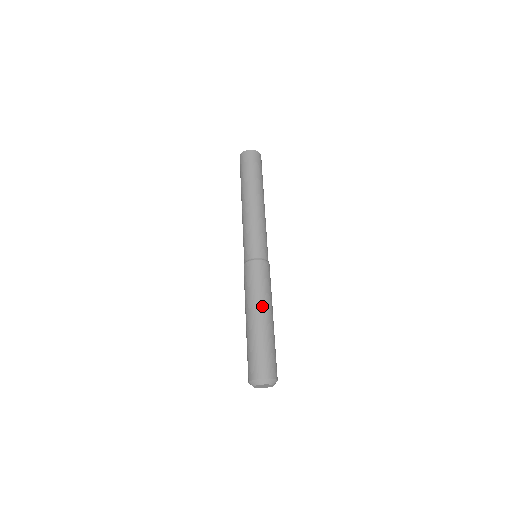
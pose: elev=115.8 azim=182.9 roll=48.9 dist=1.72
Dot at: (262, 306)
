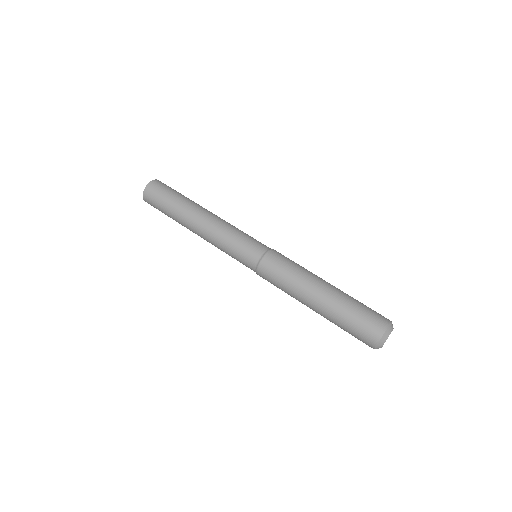
Dot at: (307, 293)
